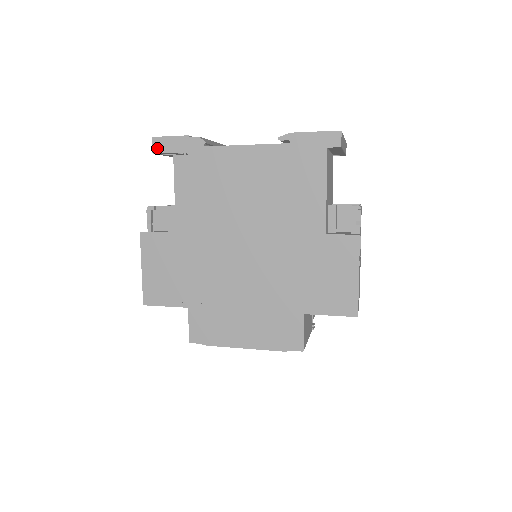
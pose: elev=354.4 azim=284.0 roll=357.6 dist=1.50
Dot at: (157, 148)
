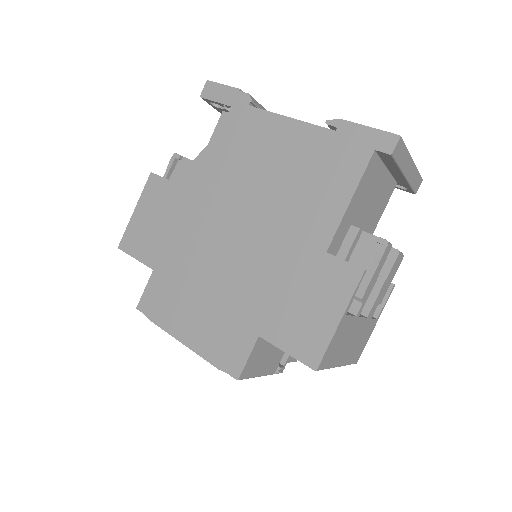
Dot at: (206, 93)
